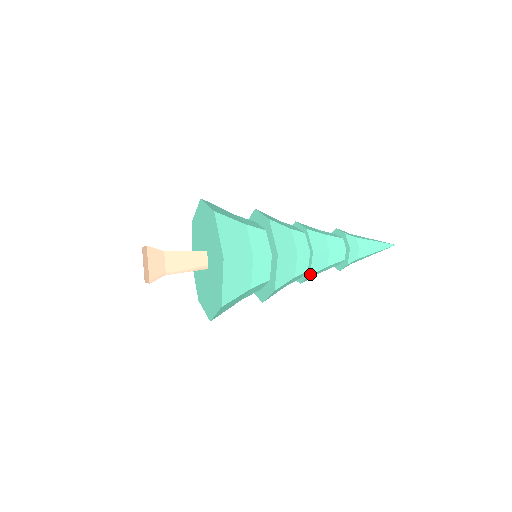
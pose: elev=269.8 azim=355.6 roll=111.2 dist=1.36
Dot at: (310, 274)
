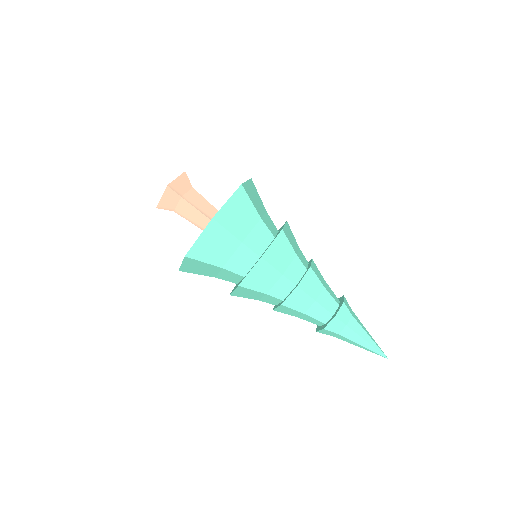
Dot at: (273, 309)
